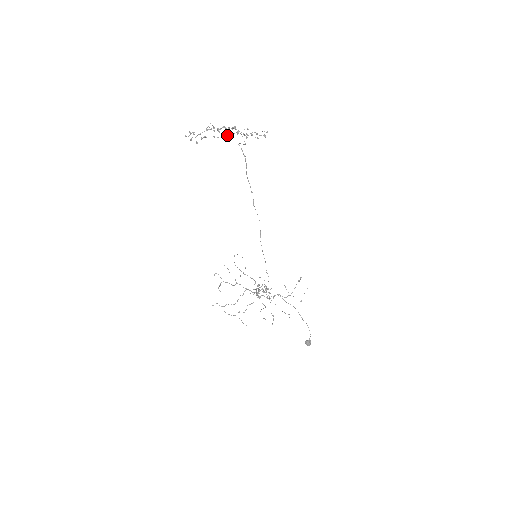
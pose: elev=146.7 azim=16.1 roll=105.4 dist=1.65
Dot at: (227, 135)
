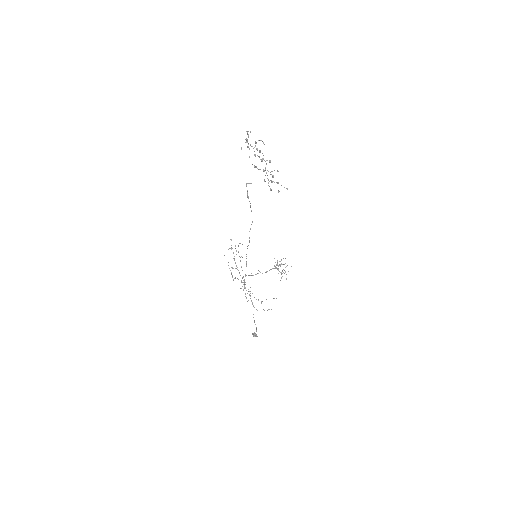
Dot at: (254, 166)
